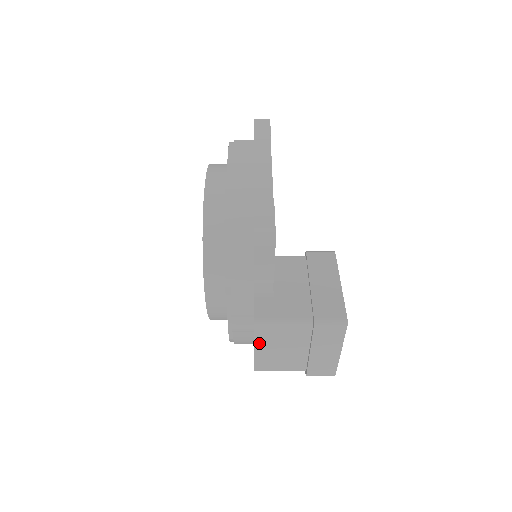
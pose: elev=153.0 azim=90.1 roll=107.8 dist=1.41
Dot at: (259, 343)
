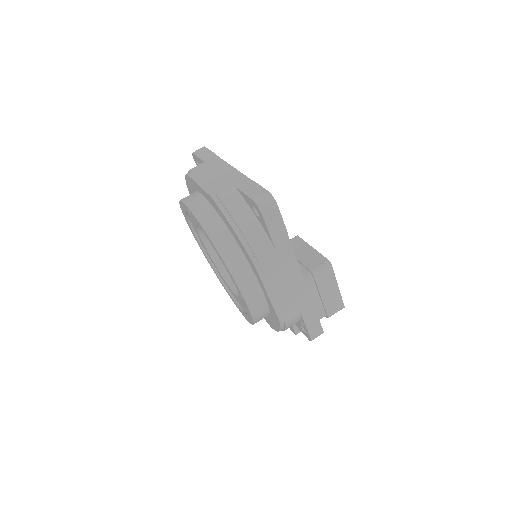
Dot at: occluded
